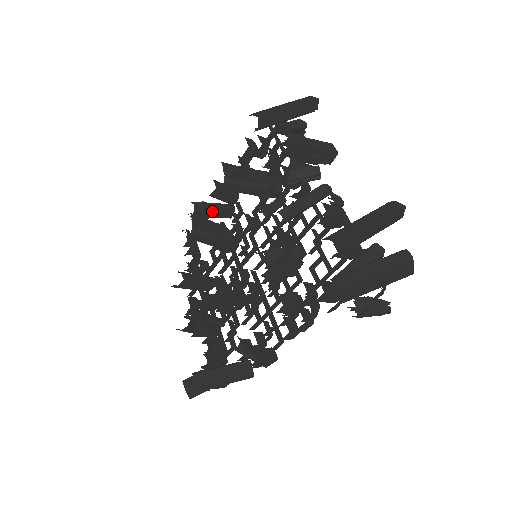
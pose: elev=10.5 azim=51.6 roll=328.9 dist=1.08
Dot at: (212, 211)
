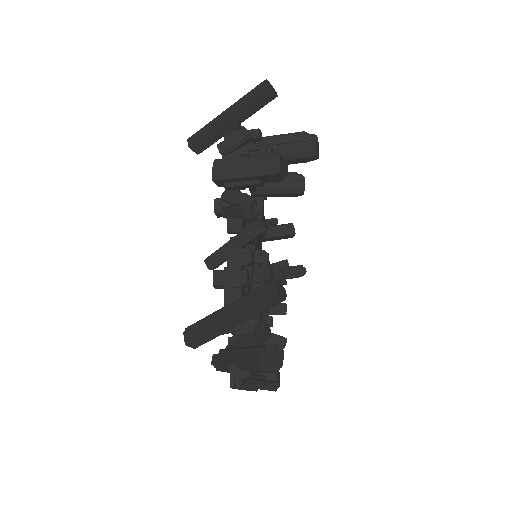
Dot at: occluded
